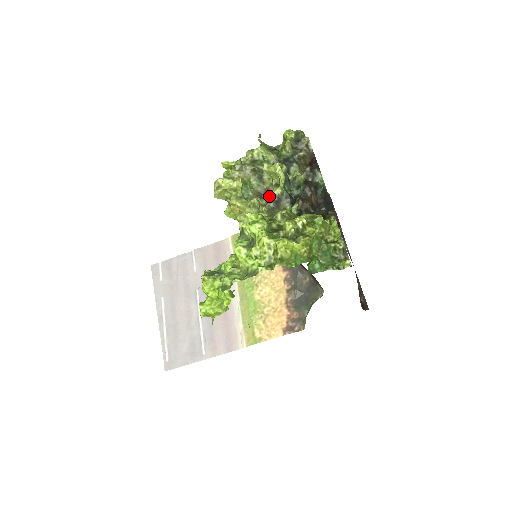
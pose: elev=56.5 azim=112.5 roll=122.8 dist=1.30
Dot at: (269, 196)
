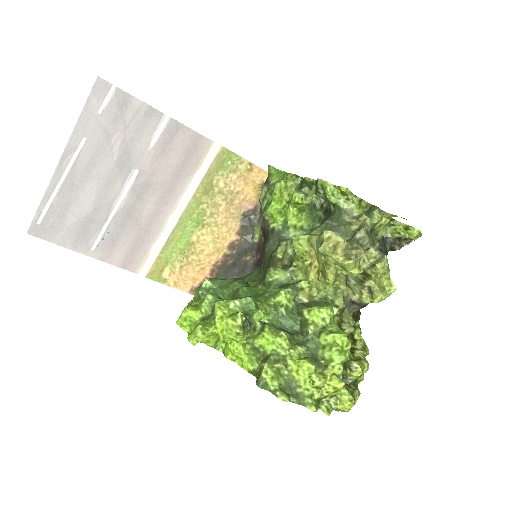
Dot at: (356, 295)
